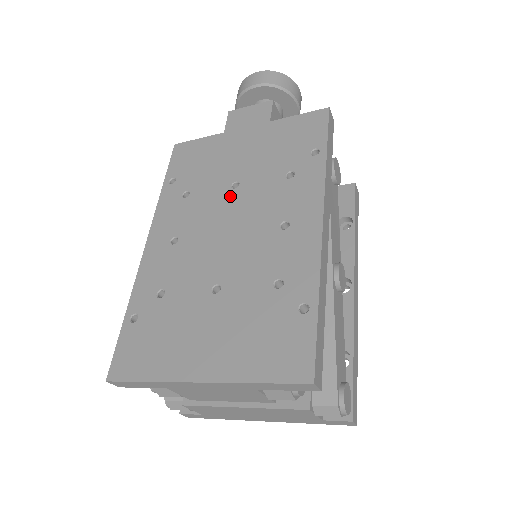
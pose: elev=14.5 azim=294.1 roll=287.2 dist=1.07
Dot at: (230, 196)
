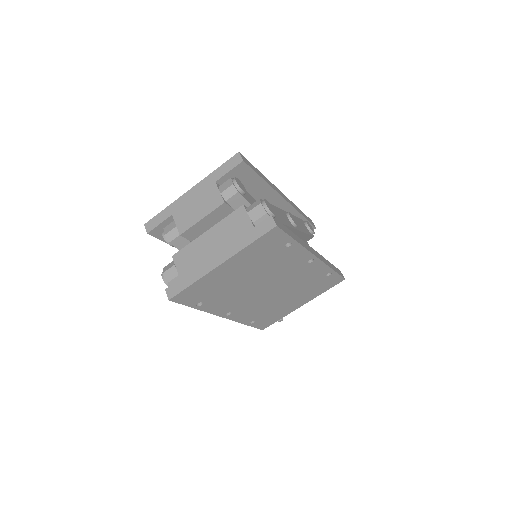
Dot at: occluded
